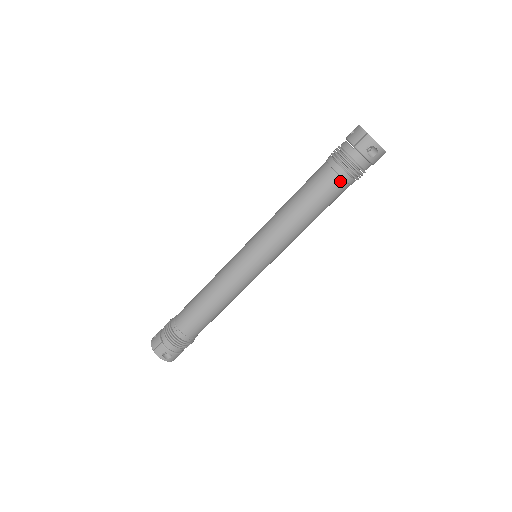
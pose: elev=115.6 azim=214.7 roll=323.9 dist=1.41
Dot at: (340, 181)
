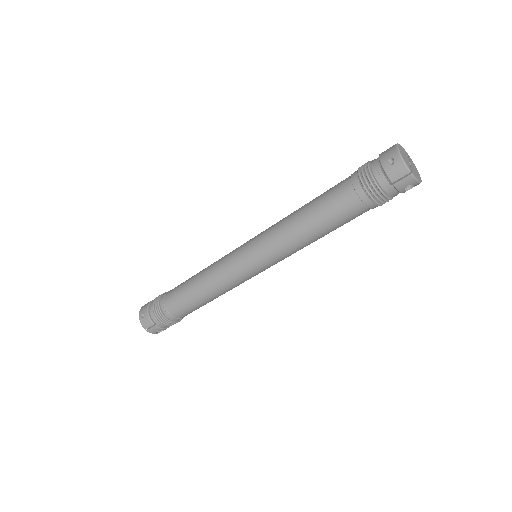
Dot at: (366, 210)
